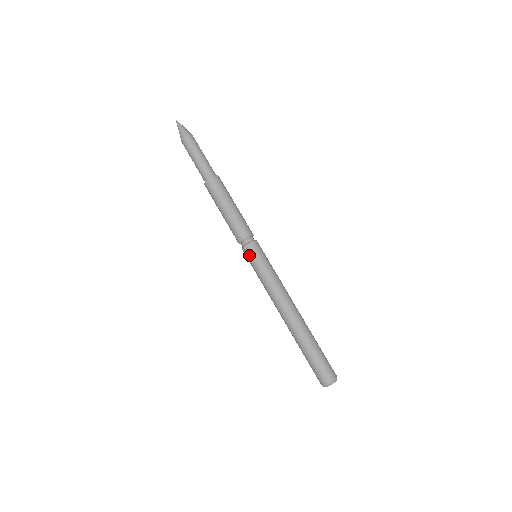
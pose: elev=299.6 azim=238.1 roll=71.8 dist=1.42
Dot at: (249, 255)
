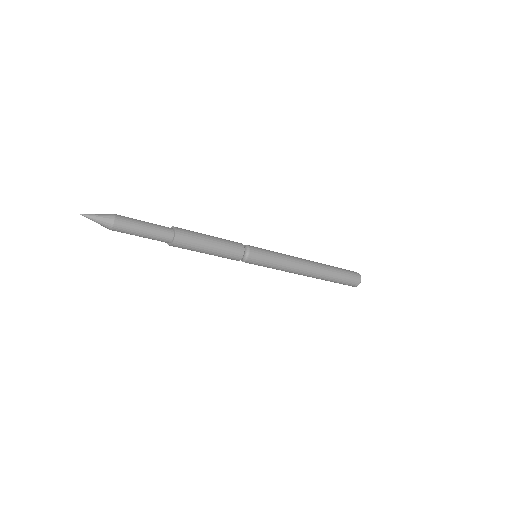
Dot at: (255, 262)
